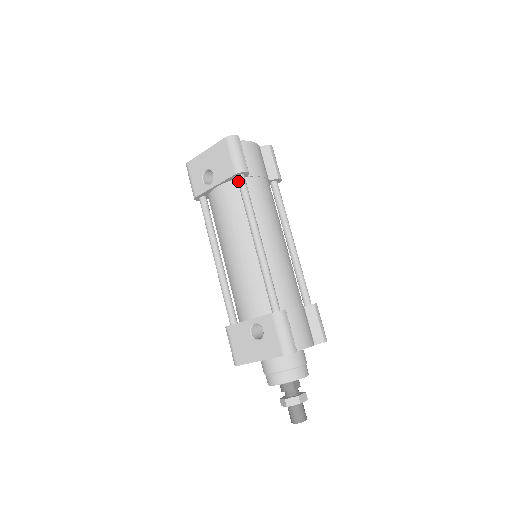
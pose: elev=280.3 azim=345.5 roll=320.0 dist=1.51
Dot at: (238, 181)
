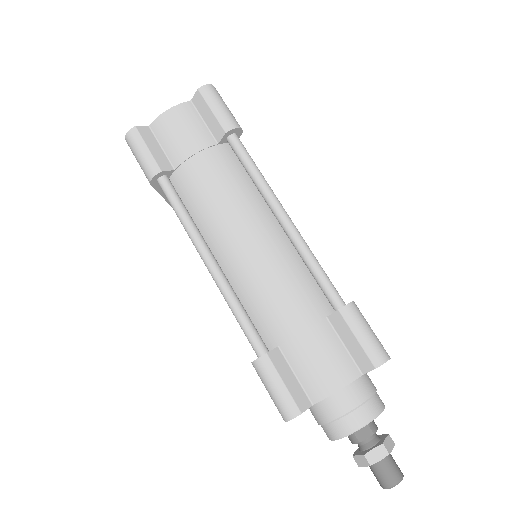
Dot at: (161, 188)
